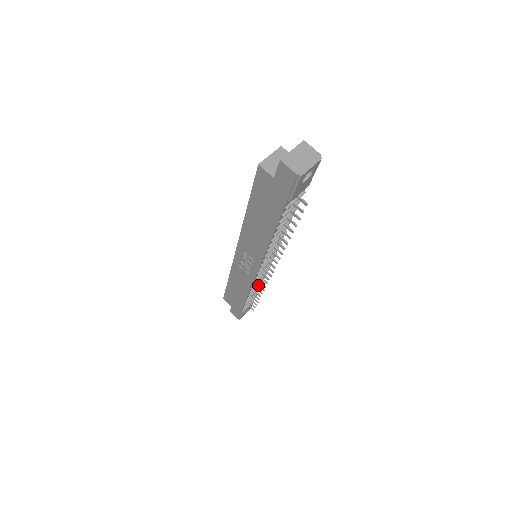
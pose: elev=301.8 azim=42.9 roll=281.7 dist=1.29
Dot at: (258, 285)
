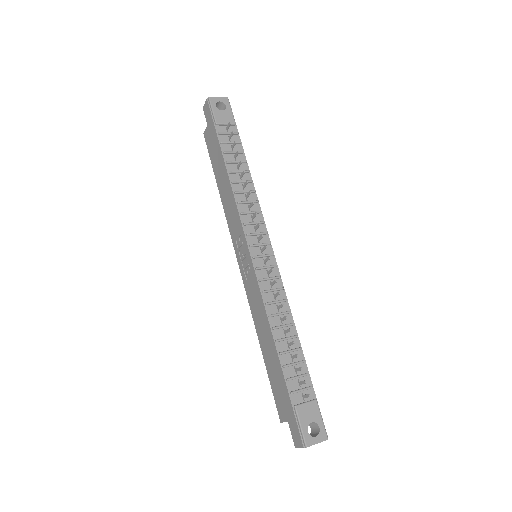
Dot at: (278, 307)
